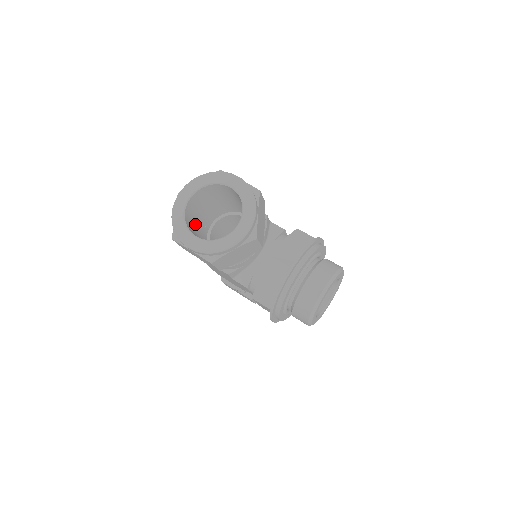
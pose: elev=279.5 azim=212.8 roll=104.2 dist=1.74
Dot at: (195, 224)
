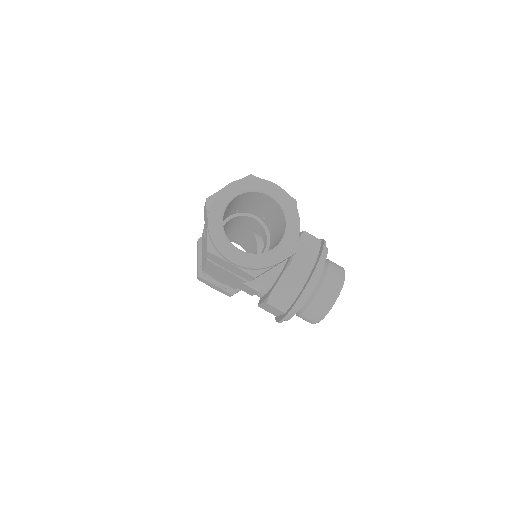
Dot at: occluded
